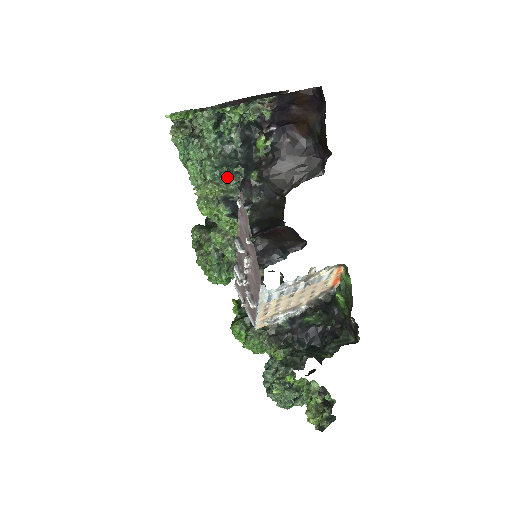
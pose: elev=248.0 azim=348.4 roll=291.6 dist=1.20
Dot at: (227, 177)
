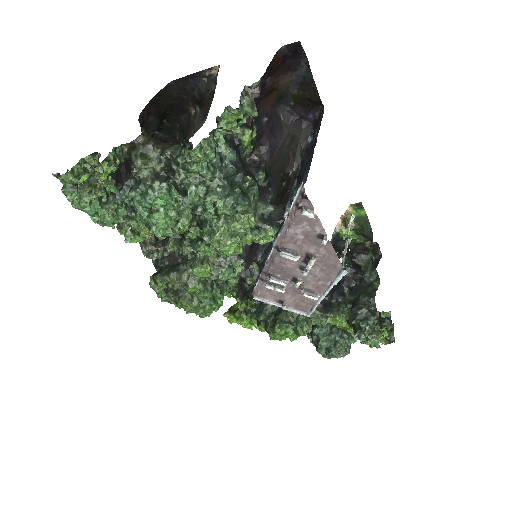
Dot at: (246, 198)
